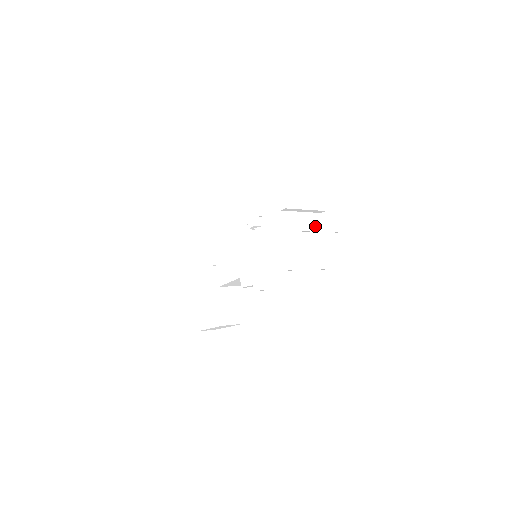
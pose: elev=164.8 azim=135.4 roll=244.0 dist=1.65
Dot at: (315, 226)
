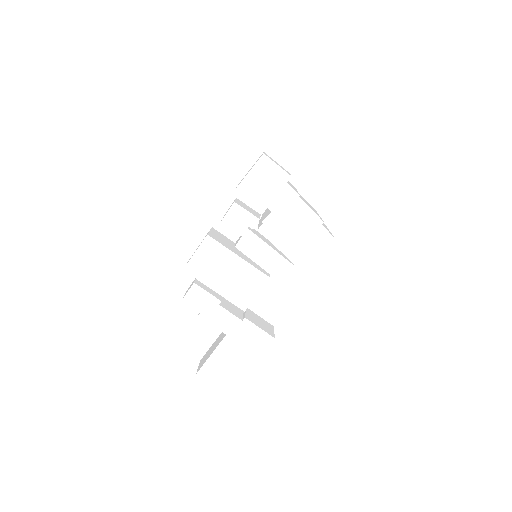
Dot at: occluded
